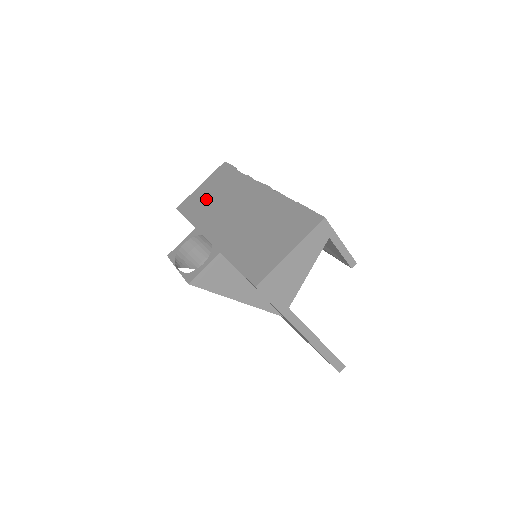
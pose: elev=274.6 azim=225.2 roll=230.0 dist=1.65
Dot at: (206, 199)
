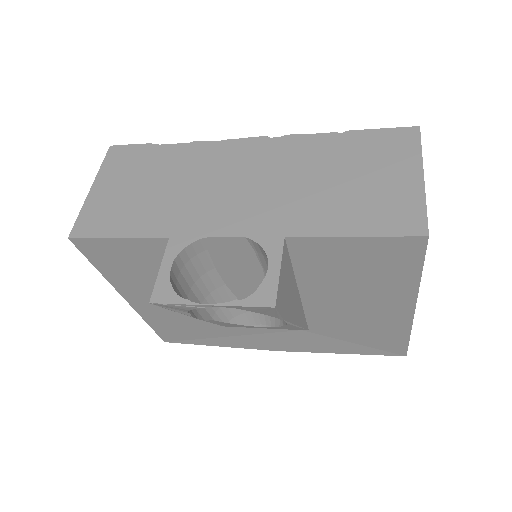
Dot at: (137, 197)
